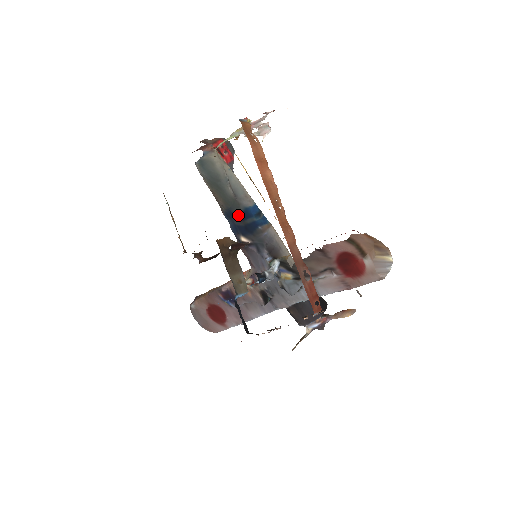
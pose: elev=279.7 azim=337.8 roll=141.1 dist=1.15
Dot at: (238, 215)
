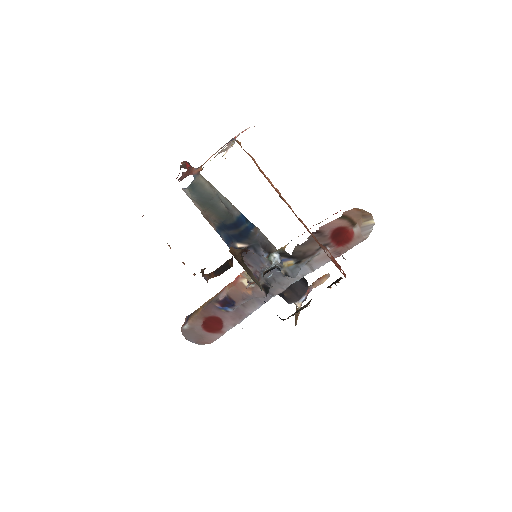
Dot at: (232, 225)
